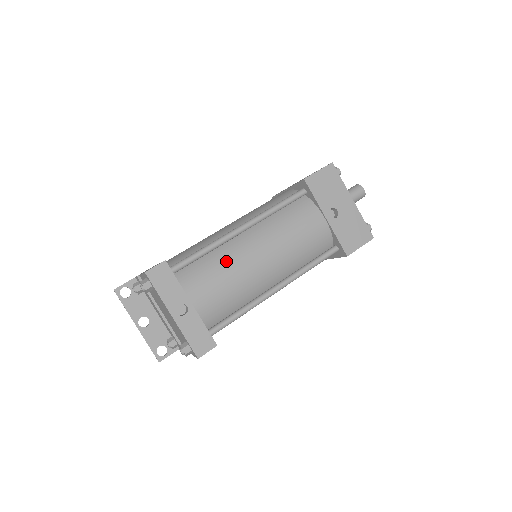
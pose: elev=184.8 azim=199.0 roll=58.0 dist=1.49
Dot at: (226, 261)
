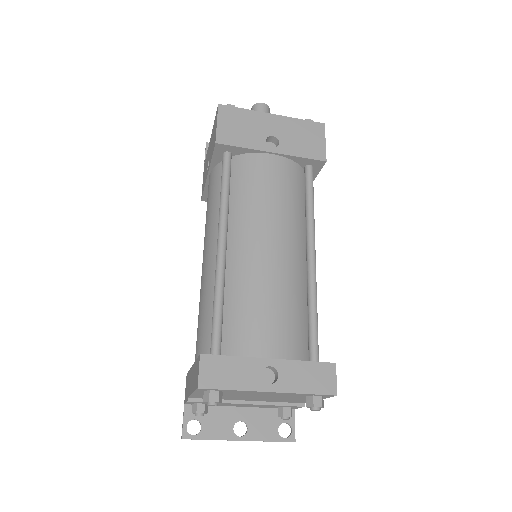
Dot at: (247, 287)
